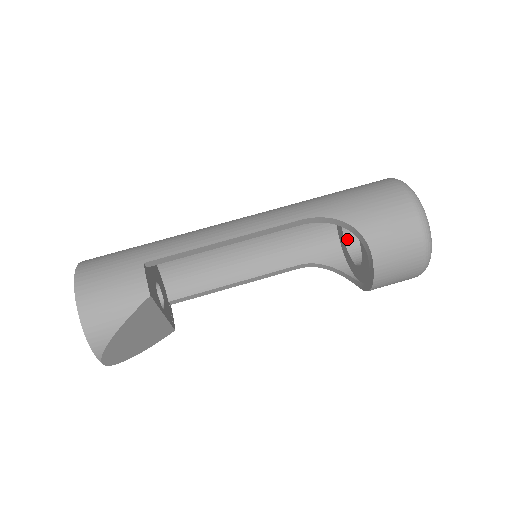
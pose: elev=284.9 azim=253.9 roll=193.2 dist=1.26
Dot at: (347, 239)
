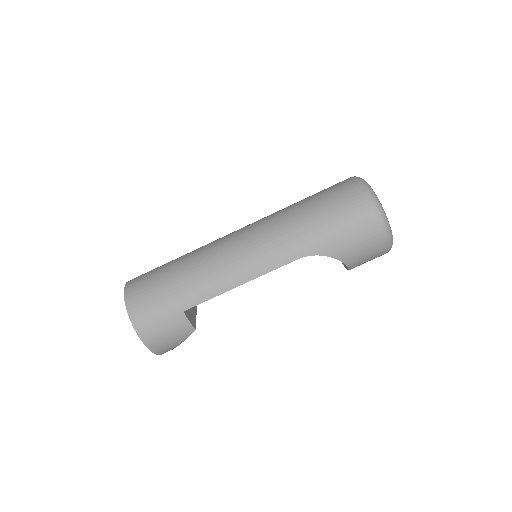
Dot at: occluded
